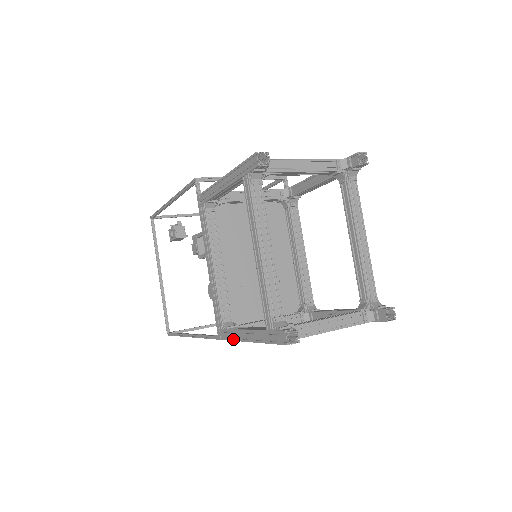
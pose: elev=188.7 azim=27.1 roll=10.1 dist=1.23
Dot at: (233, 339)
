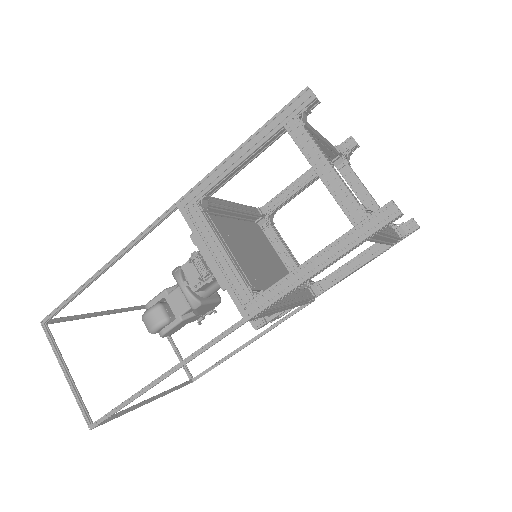
Dot at: (209, 173)
